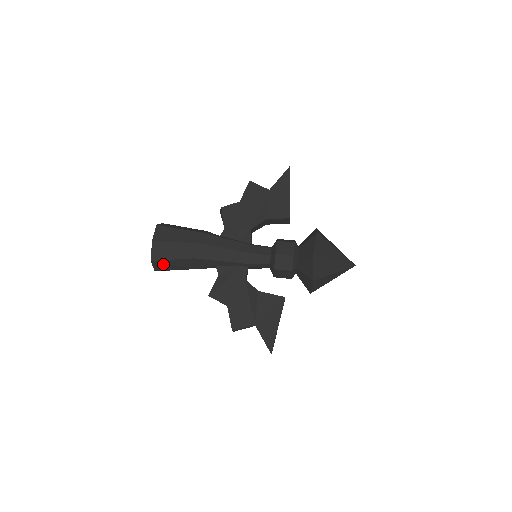
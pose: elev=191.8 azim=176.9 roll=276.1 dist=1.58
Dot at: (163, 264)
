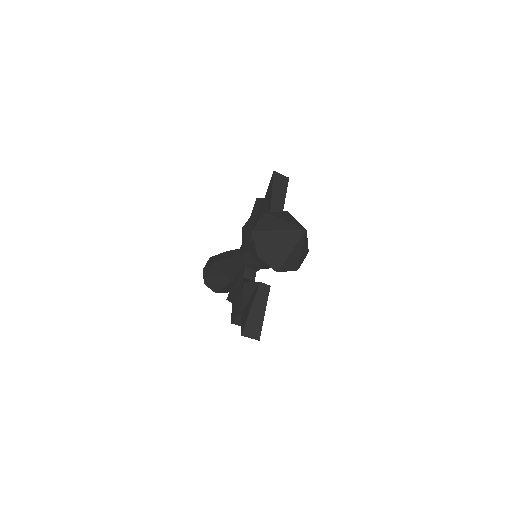
Dot at: (212, 284)
